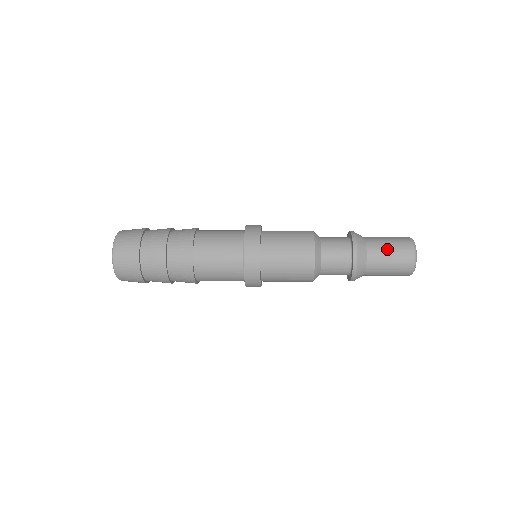
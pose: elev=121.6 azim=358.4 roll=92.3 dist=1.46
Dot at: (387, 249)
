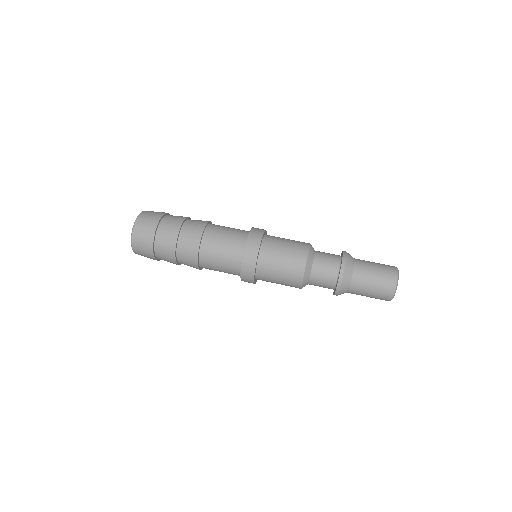
Dot at: (372, 262)
